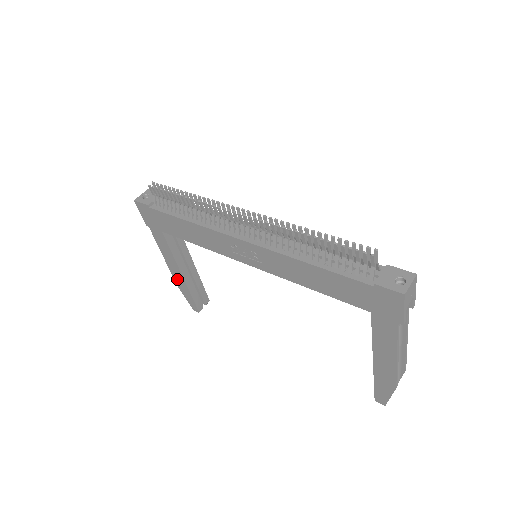
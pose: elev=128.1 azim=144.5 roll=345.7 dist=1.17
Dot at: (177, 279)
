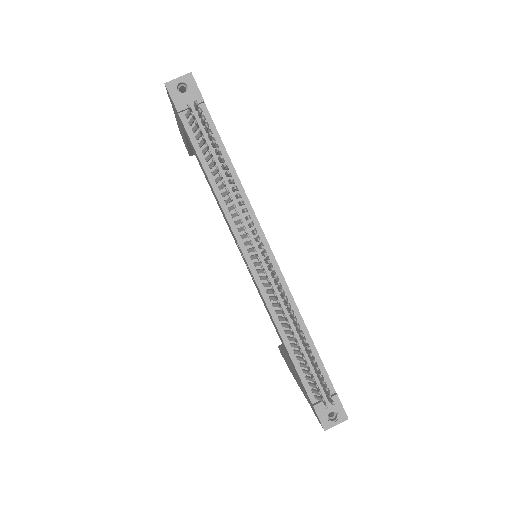
Dot at: (181, 133)
